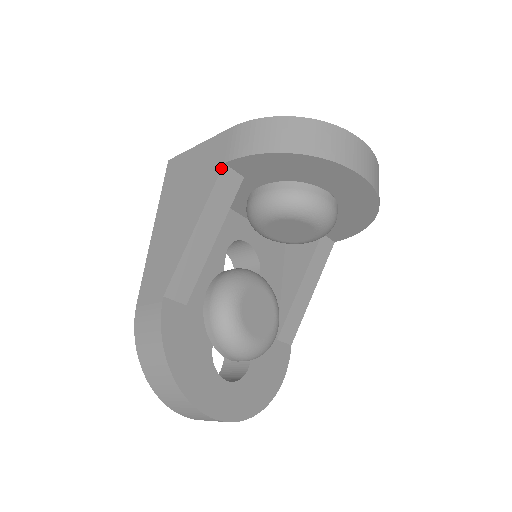
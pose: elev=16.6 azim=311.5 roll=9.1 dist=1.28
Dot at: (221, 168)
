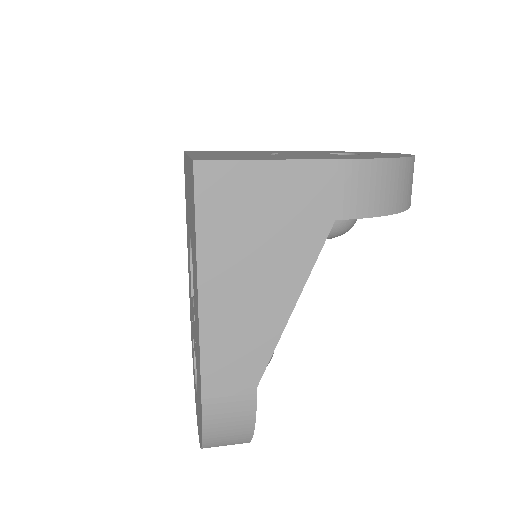
Dot at: (331, 227)
